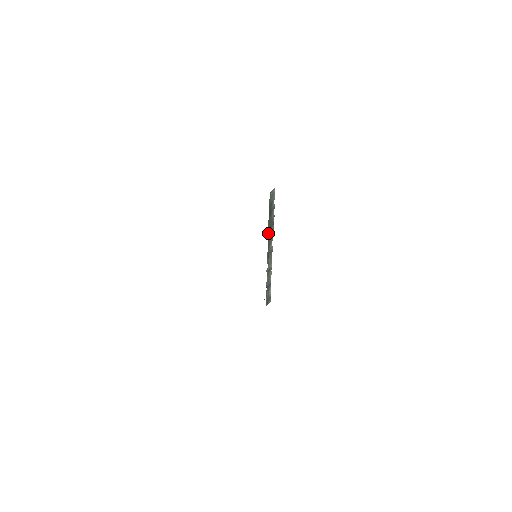
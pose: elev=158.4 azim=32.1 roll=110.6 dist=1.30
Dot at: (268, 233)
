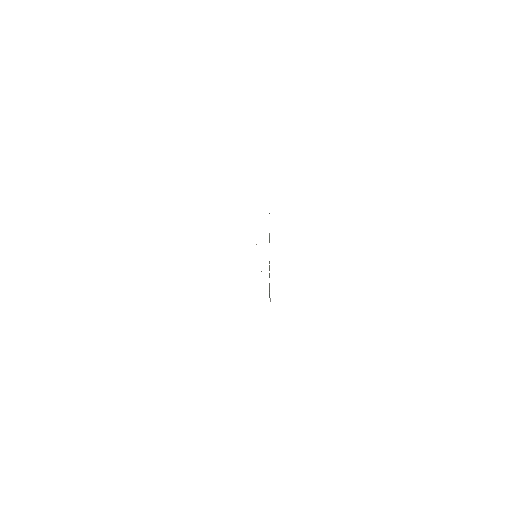
Dot at: occluded
